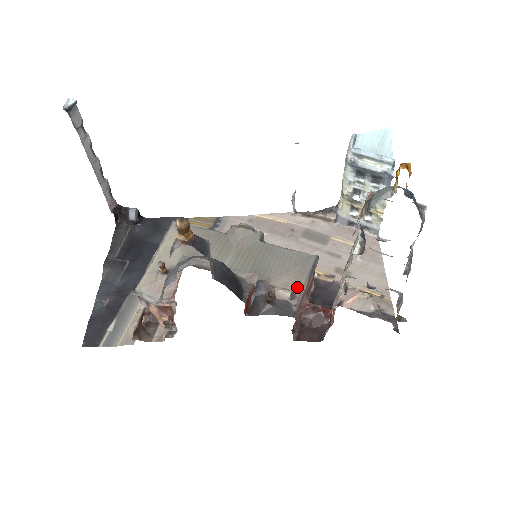
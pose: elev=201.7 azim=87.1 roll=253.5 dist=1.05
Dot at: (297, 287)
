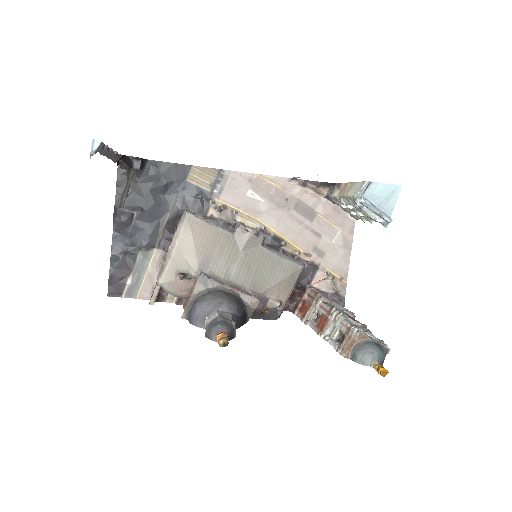
Dot at: (284, 296)
